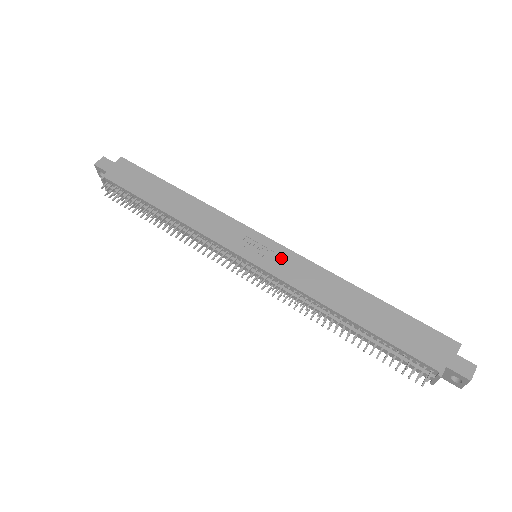
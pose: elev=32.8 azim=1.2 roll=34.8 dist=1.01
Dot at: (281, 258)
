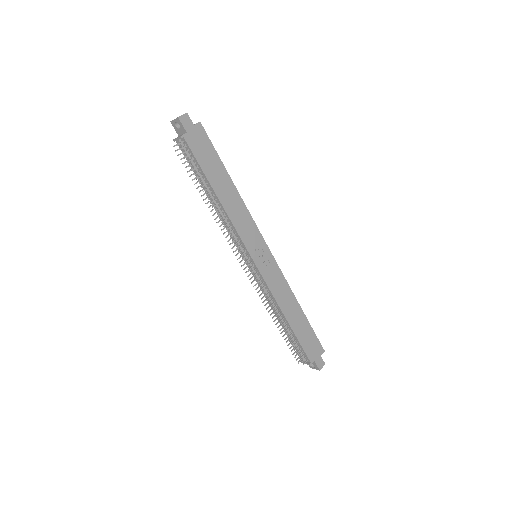
Dot at: (271, 268)
